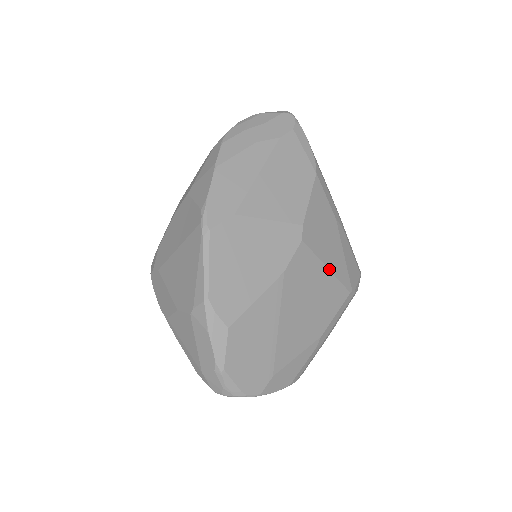
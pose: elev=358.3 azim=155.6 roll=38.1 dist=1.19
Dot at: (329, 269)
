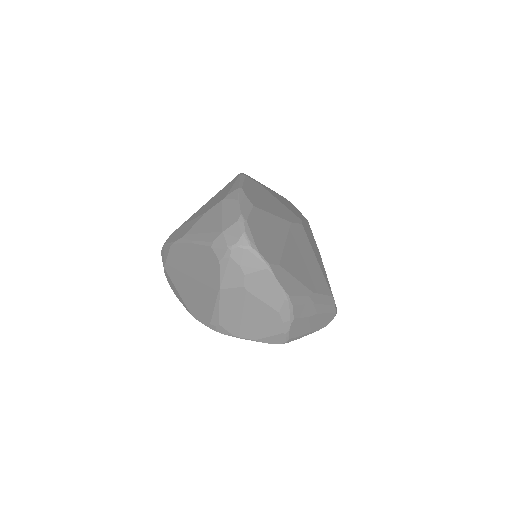
Dot at: (318, 262)
